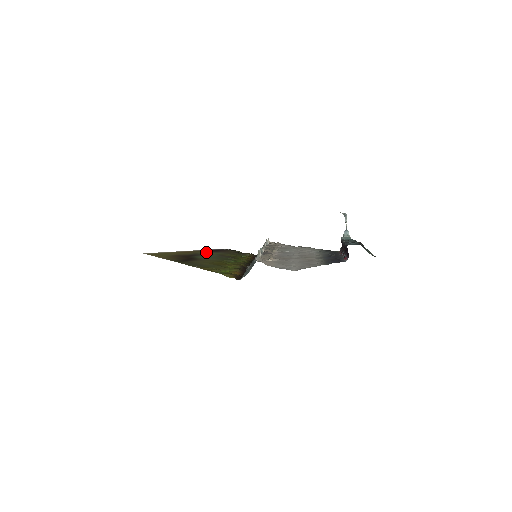
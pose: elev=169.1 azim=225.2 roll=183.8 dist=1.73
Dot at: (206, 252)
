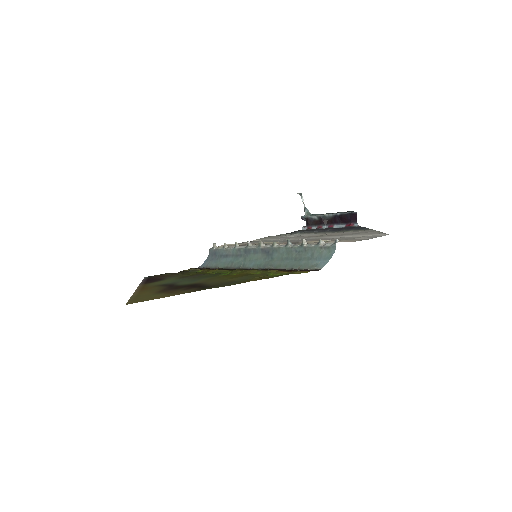
Dot at: (159, 282)
